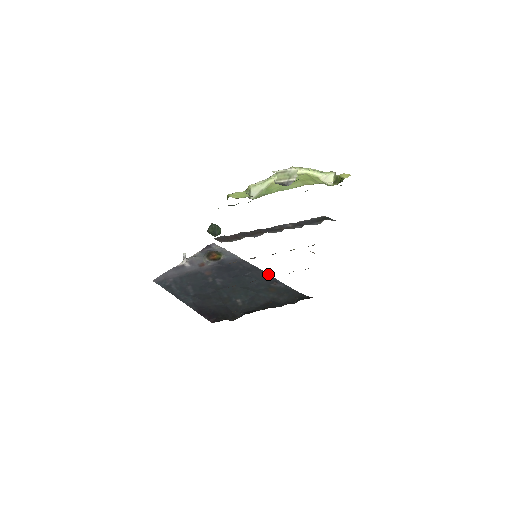
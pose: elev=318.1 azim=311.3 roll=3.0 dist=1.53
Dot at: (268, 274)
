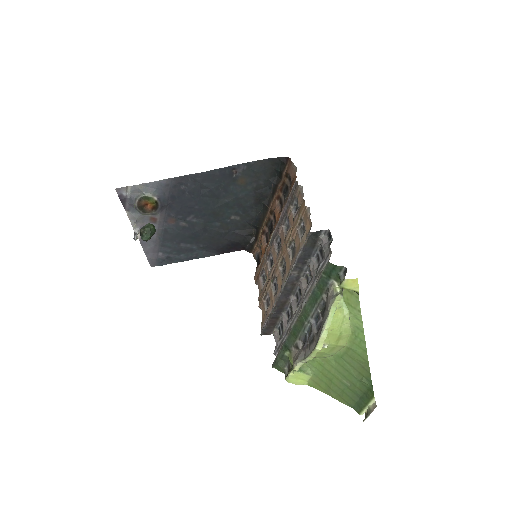
Dot at: (216, 170)
